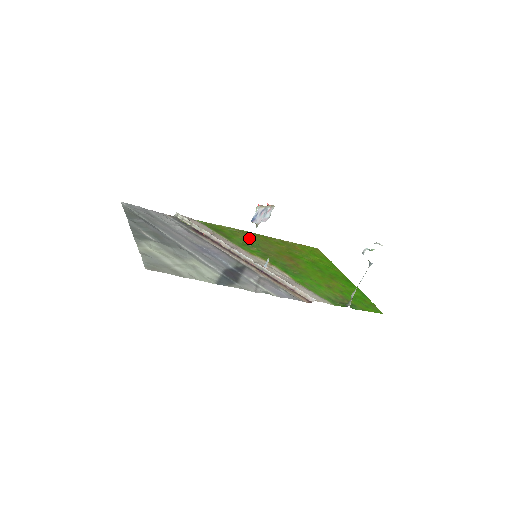
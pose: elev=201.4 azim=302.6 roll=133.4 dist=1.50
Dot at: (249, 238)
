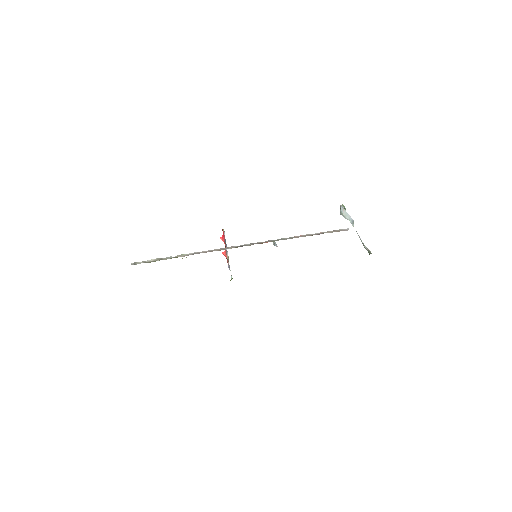
Dot at: occluded
